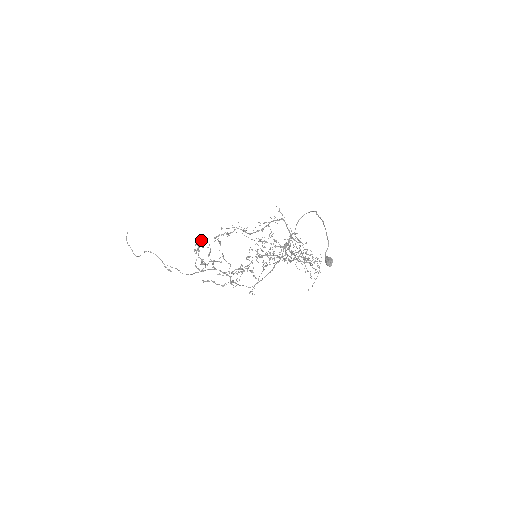
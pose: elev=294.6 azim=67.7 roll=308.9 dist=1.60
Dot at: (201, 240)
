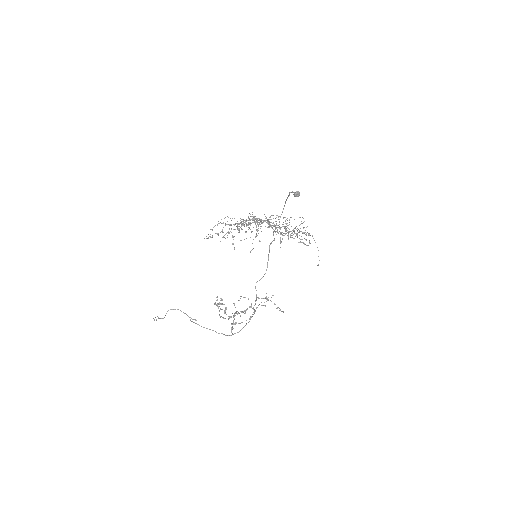
Dot at: occluded
